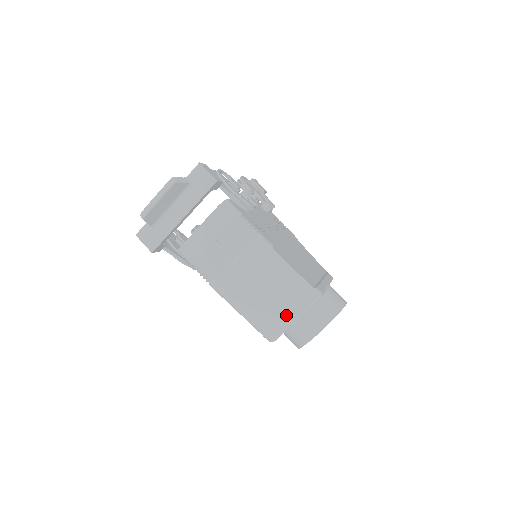
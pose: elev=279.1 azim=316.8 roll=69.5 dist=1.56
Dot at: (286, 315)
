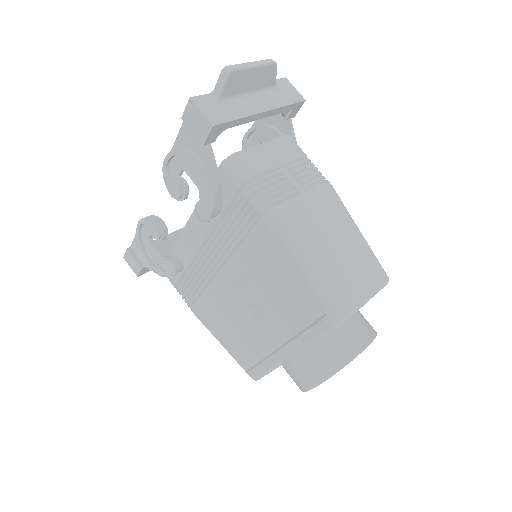
Dot at: (360, 287)
